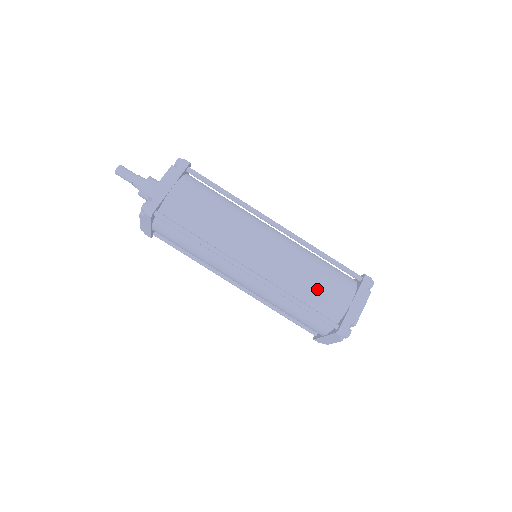
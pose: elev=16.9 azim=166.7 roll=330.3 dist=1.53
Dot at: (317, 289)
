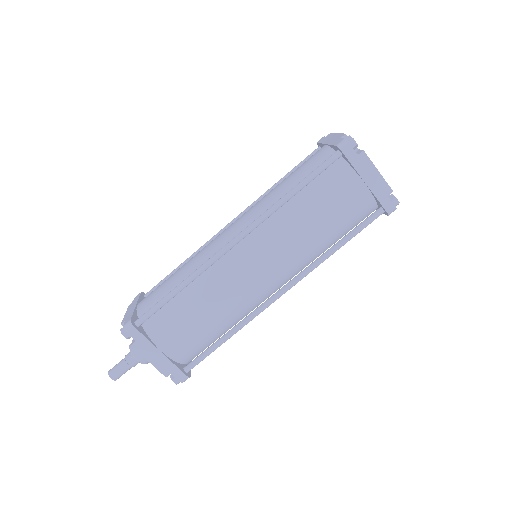
Dot at: (294, 177)
